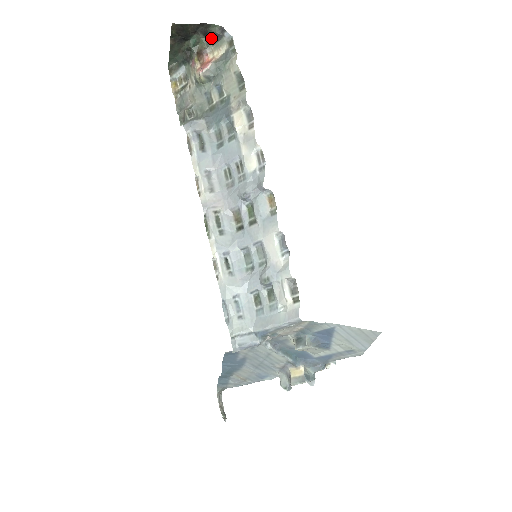
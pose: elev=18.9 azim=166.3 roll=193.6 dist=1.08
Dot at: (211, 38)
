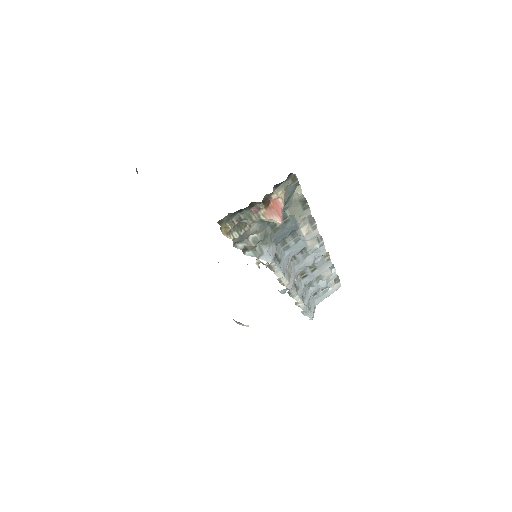
Dot at: (277, 185)
